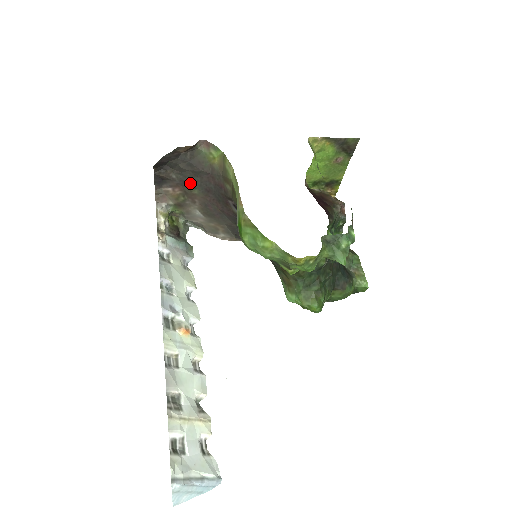
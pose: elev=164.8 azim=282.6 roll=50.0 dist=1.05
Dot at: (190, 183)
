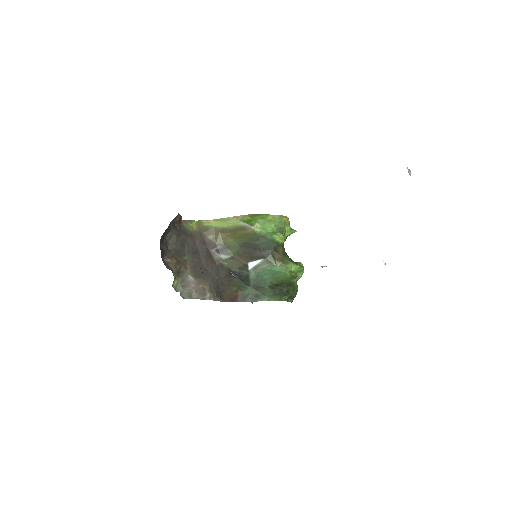
Dot at: (181, 251)
